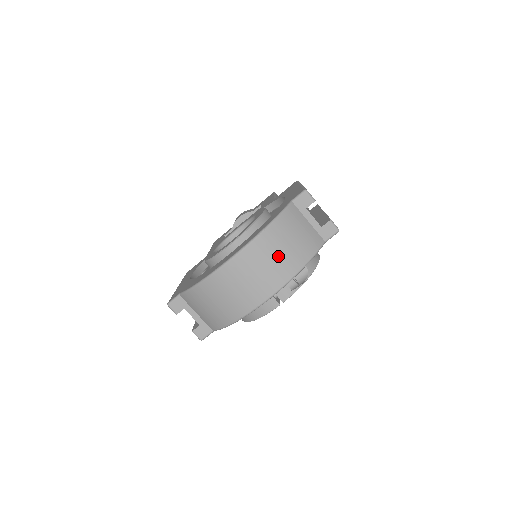
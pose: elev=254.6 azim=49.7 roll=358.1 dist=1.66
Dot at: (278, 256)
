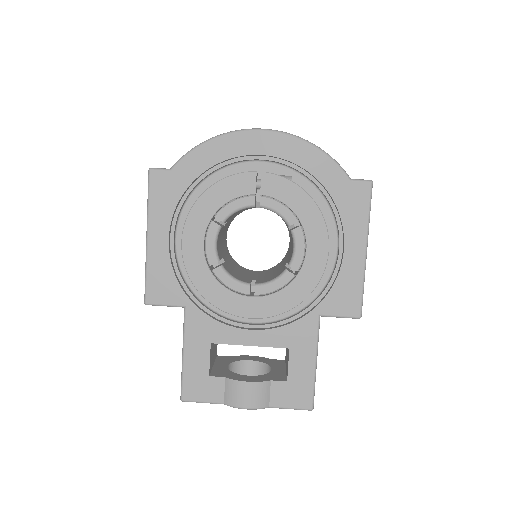
Dot at: occluded
